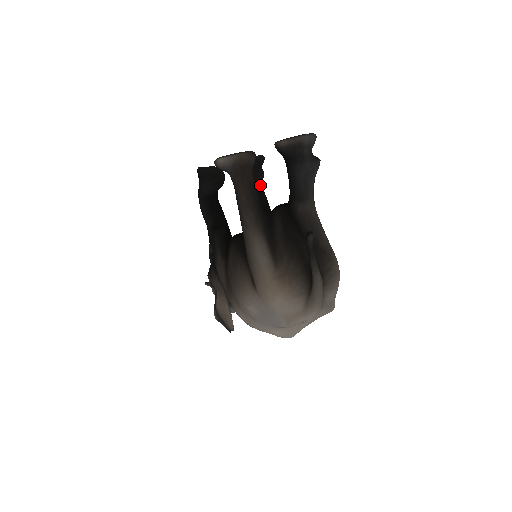
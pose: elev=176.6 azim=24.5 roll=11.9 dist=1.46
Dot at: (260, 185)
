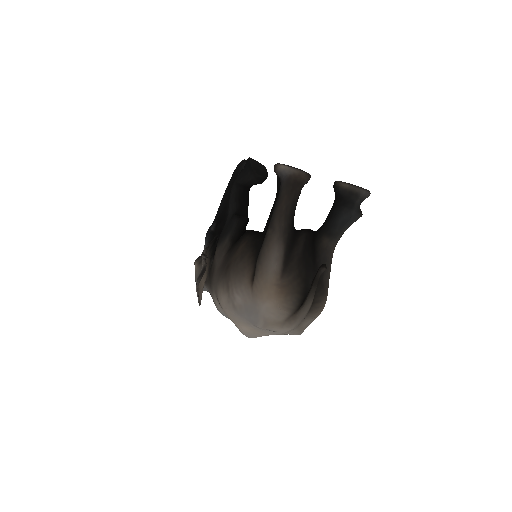
Dot at: occluded
